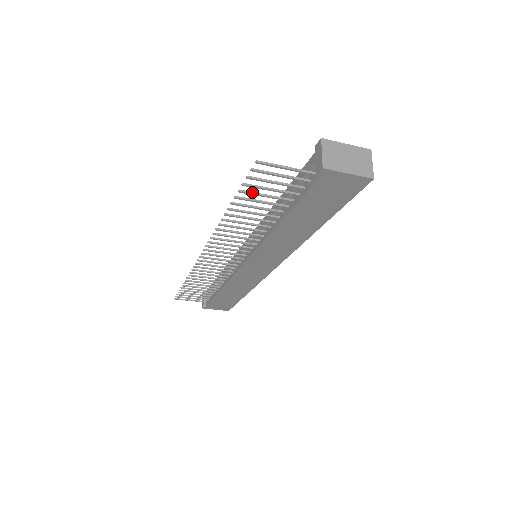
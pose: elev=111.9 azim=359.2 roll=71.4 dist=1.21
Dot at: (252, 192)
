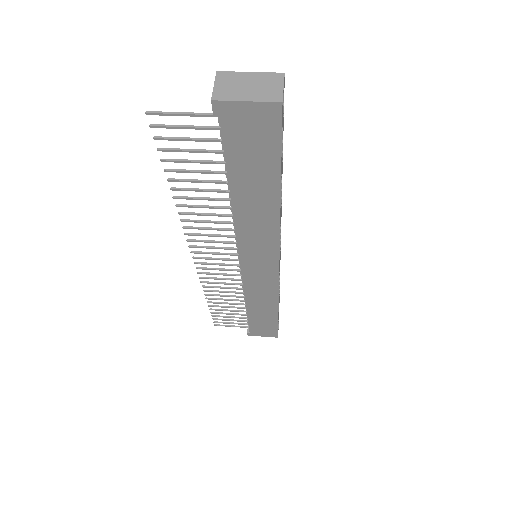
Dot at: (177, 159)
